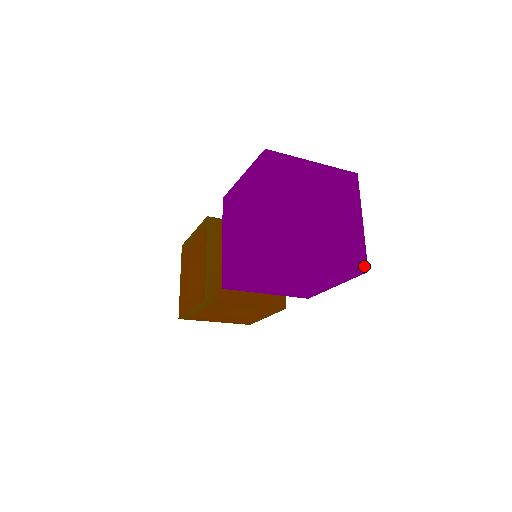
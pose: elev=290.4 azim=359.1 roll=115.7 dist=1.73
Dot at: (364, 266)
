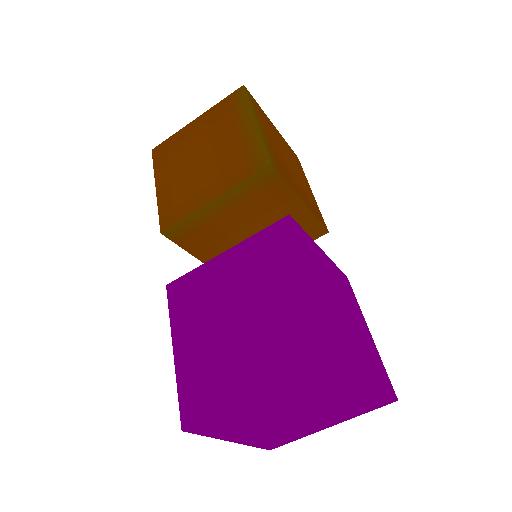
Dot at: (273, 448)
